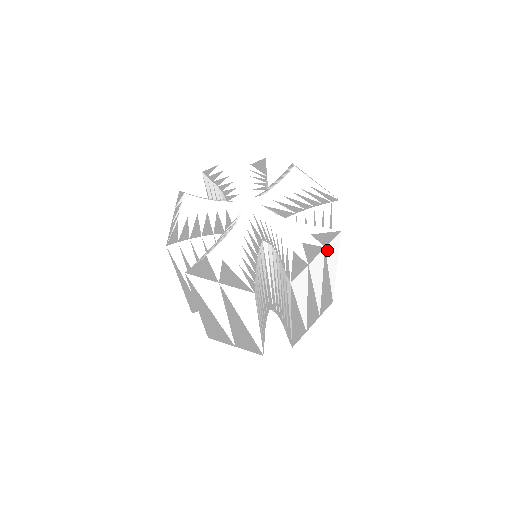
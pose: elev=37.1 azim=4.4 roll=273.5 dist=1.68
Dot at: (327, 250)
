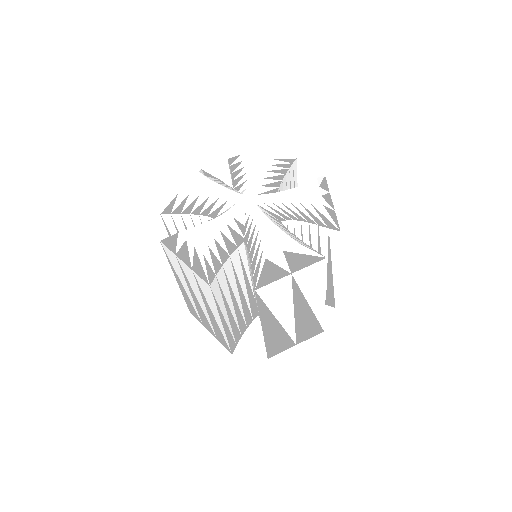
Dot at: occluded
